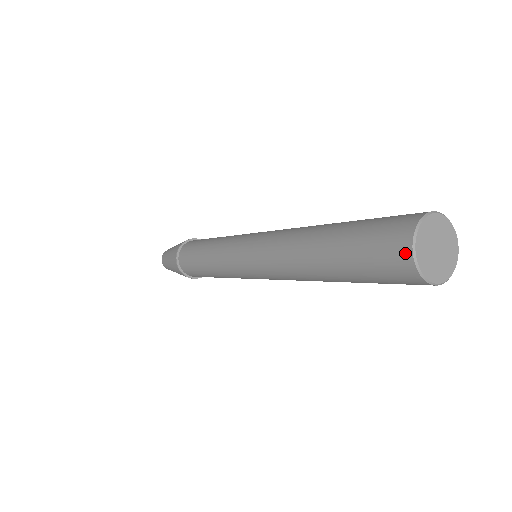
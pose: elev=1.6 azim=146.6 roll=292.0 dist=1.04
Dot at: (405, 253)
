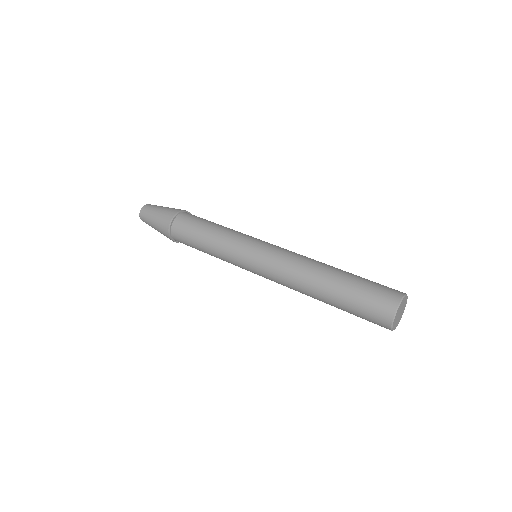
Dot at: occluded
